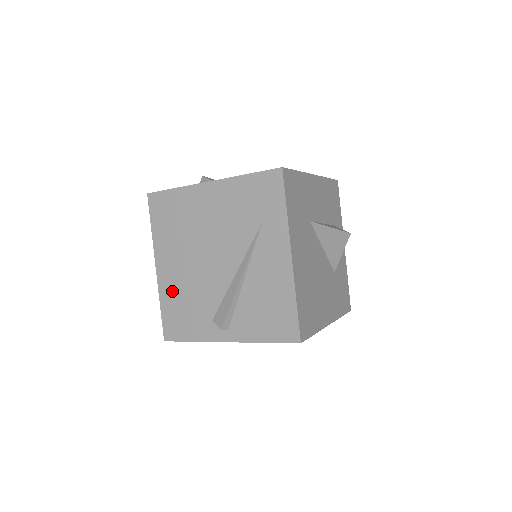
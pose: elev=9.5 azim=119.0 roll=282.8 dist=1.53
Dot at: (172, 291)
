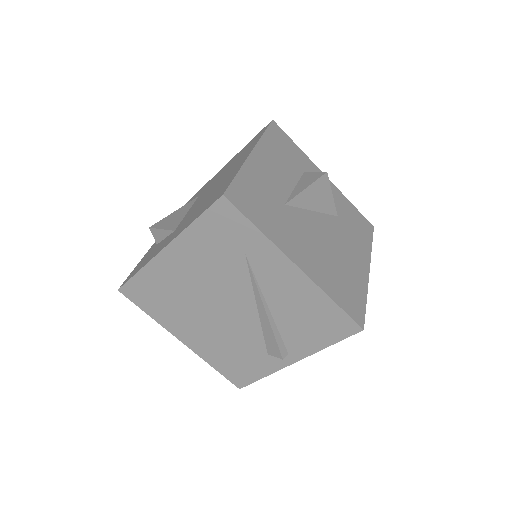
Dot at: (212, 351)
